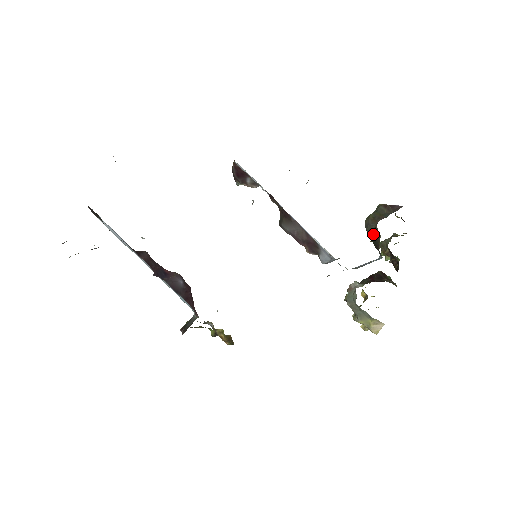
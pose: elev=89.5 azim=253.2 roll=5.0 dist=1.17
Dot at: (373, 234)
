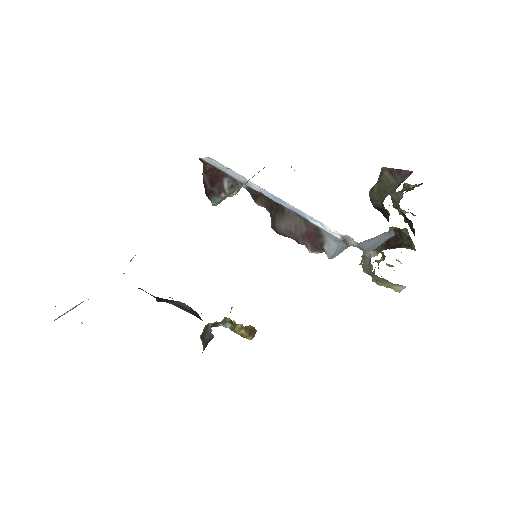
Dot at: (380, 209)
